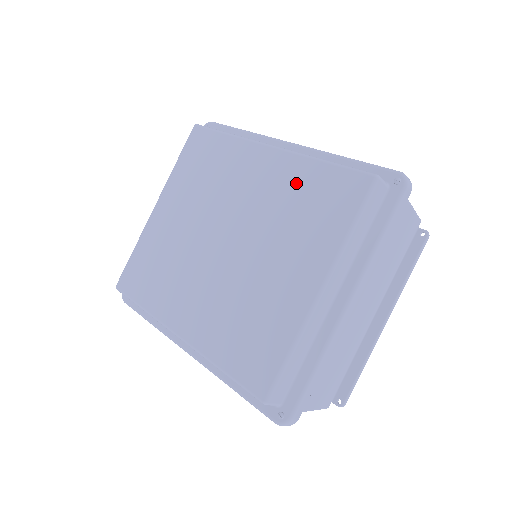
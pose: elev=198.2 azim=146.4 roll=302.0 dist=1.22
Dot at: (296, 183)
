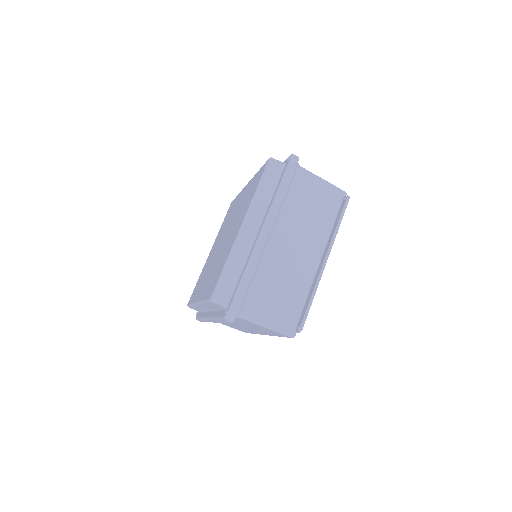
Dot at: (249, 189)
